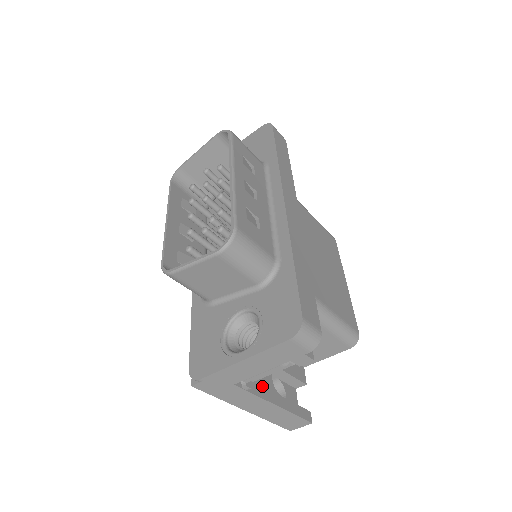
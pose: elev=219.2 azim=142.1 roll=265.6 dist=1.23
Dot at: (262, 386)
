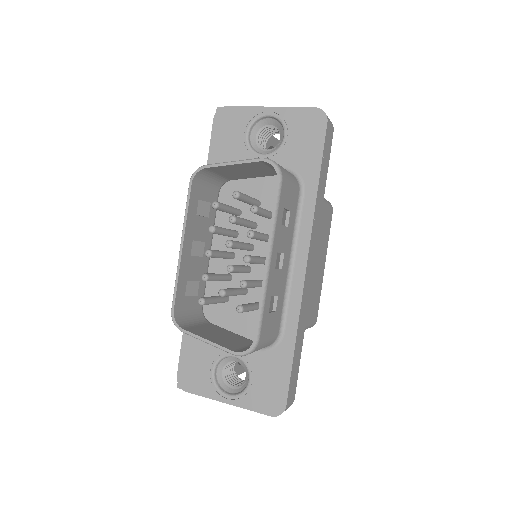
Dot at: occluded
